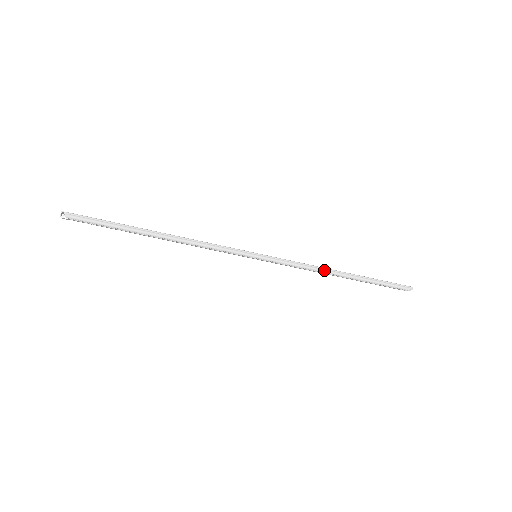
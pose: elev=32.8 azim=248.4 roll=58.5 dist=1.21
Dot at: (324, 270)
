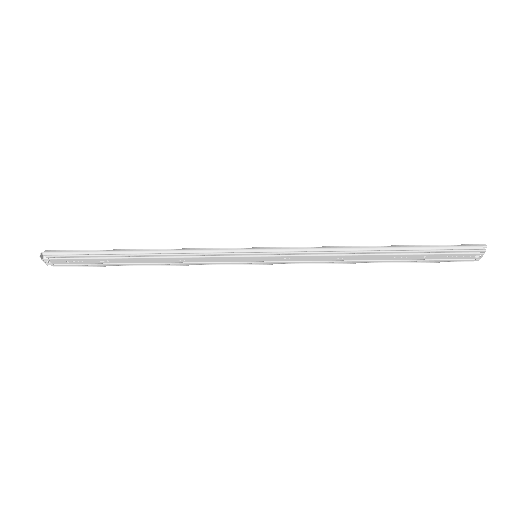
Dot at: (344, 248)
